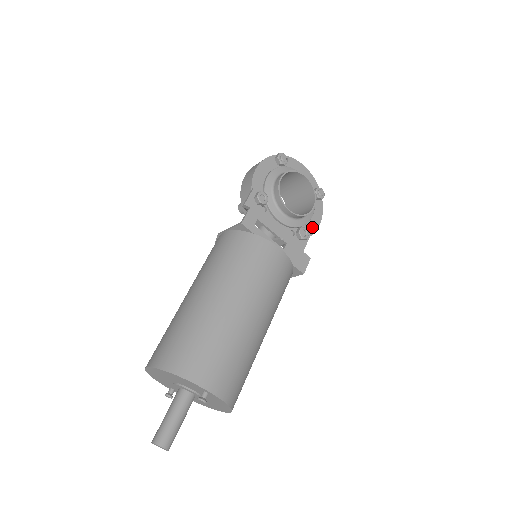
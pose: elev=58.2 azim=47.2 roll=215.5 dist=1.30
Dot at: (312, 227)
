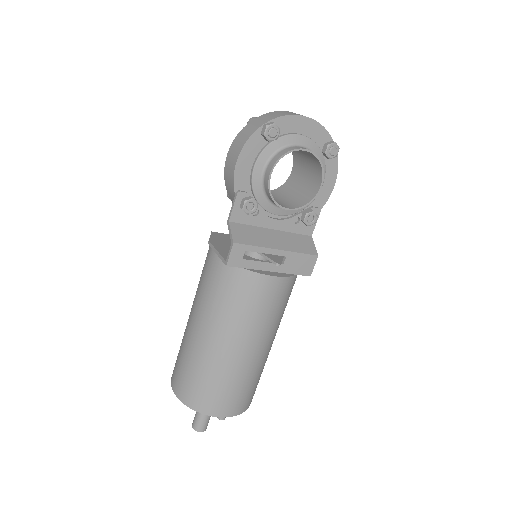
Dot at: (323, 196)
